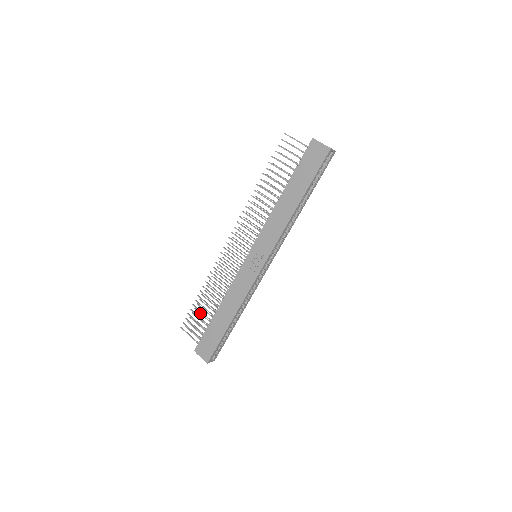
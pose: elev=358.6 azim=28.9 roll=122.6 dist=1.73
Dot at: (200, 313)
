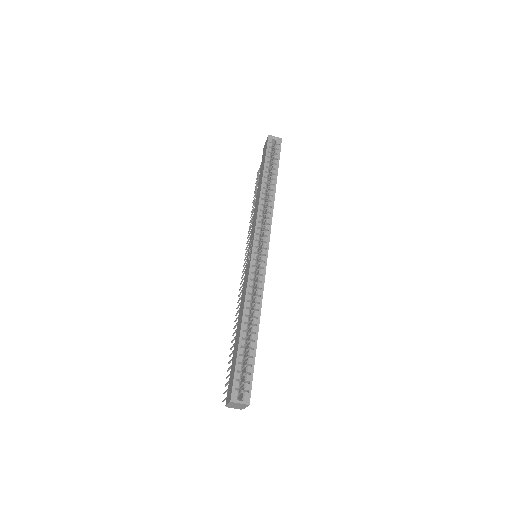
Dot at: occluded
